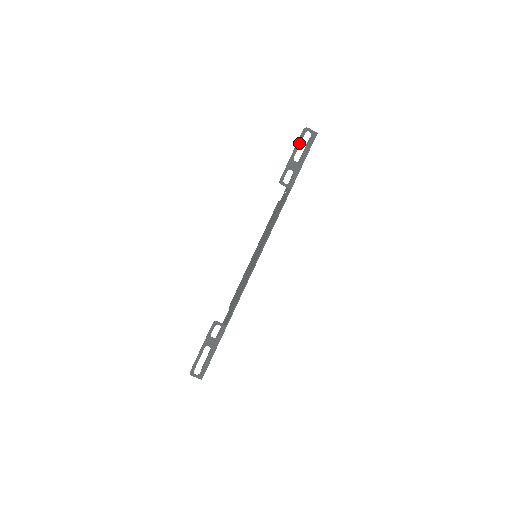
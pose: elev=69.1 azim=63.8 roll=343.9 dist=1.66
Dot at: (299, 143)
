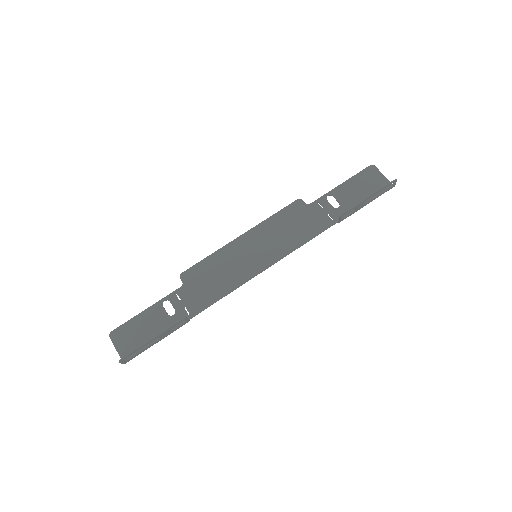
Dot at: occluded
